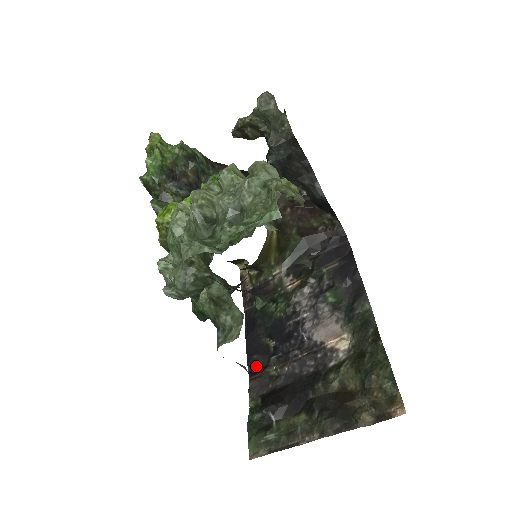
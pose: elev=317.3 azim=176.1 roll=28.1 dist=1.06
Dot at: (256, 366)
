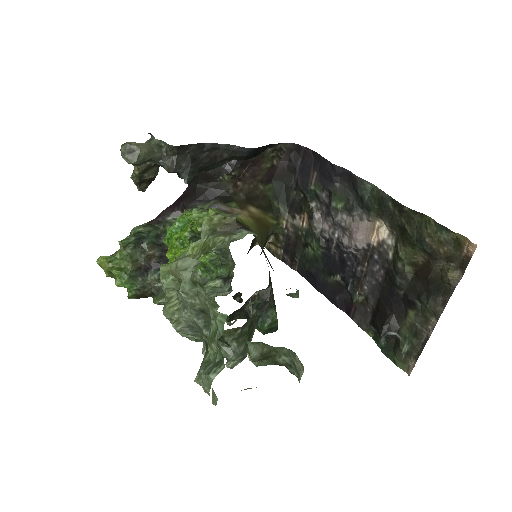
Dot at: (345, 304)
